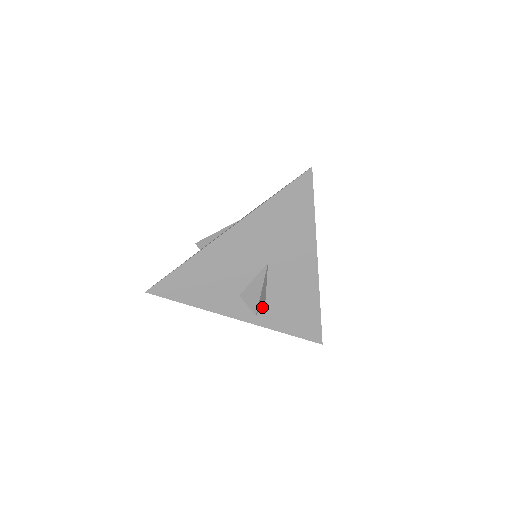
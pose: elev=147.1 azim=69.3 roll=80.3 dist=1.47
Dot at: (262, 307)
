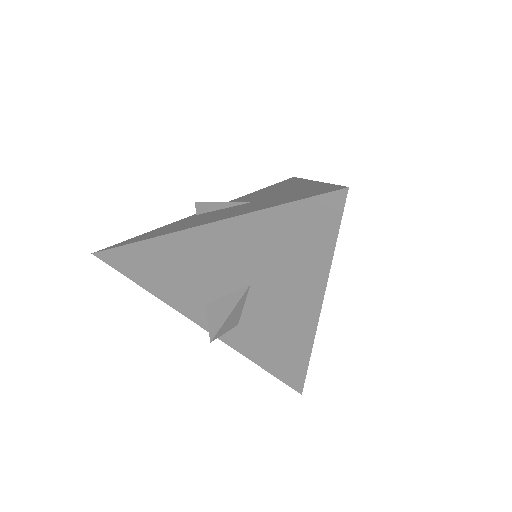
Dot at: occluded
